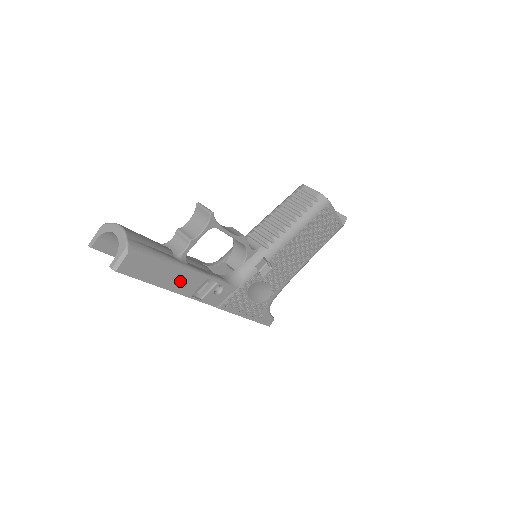
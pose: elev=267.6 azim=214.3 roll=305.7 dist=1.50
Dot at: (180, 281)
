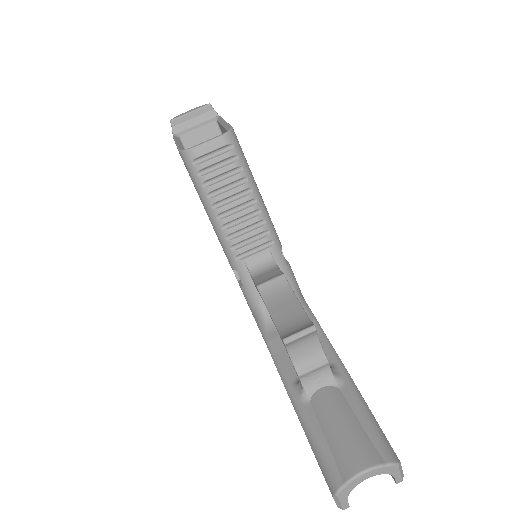
Dot at: occluded
